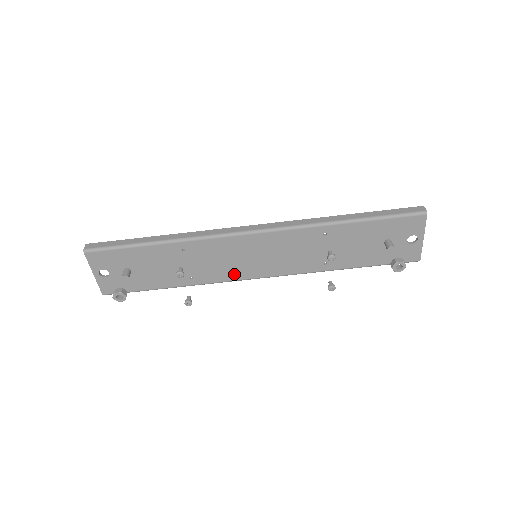
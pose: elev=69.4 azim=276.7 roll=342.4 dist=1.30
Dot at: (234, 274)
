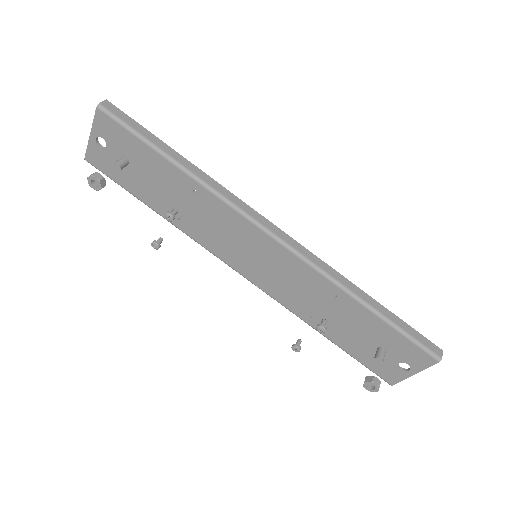
Dot at: (222, 252)
